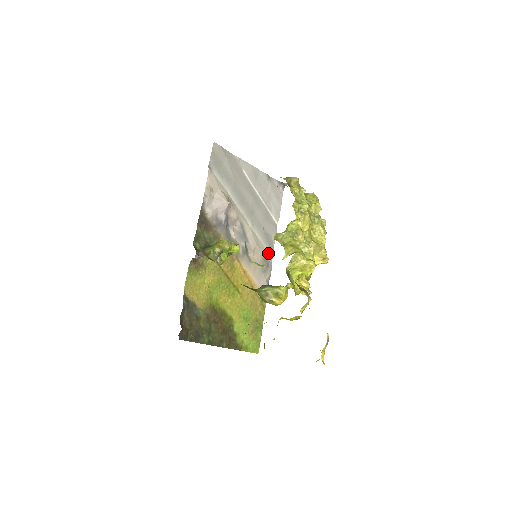
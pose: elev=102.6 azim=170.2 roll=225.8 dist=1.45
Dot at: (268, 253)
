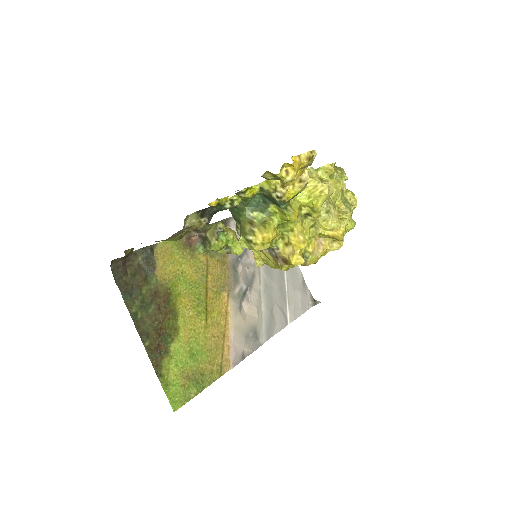
Dot at: (263, 332)
